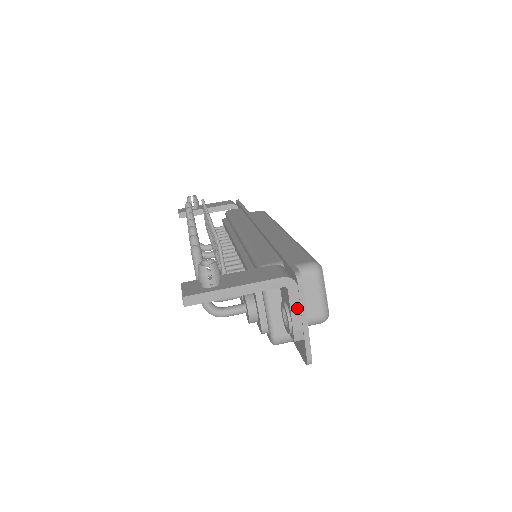
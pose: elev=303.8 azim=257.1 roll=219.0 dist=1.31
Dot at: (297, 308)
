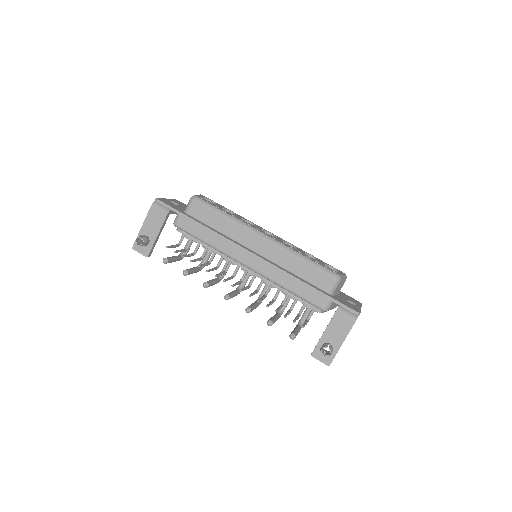
Dot at: occluded
